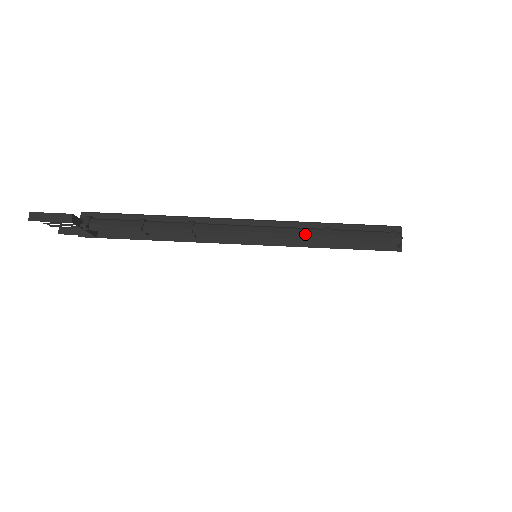
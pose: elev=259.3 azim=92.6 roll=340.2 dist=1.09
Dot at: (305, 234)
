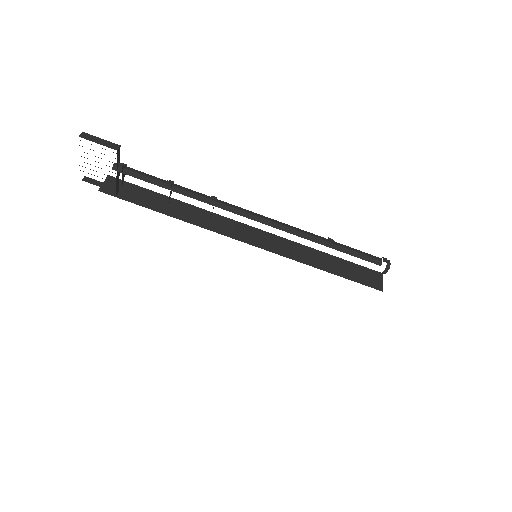
Dot at: (310, 235)
